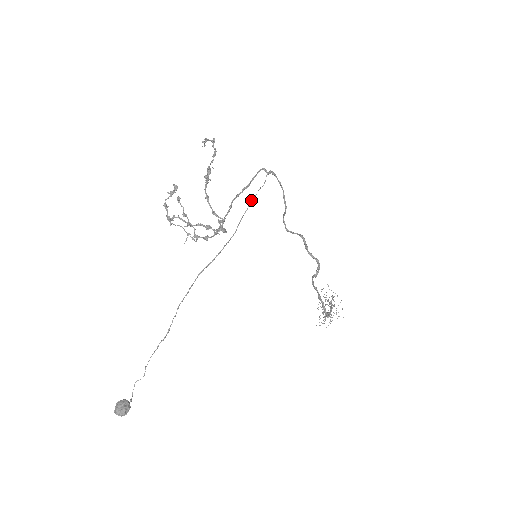
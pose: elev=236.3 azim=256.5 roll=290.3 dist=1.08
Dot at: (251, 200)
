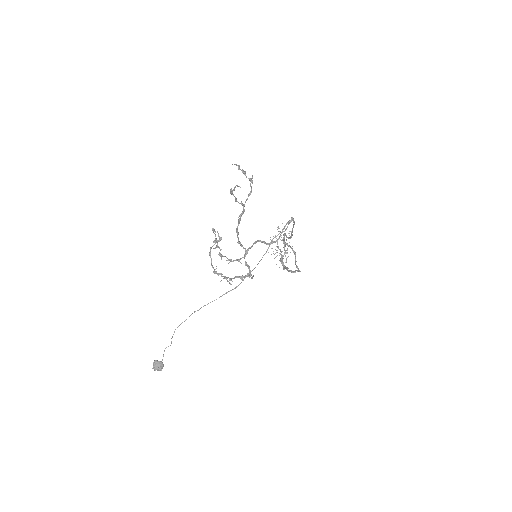
Dot at: occluded
